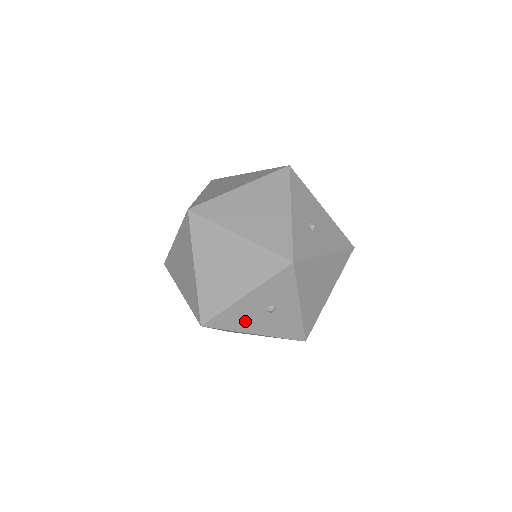
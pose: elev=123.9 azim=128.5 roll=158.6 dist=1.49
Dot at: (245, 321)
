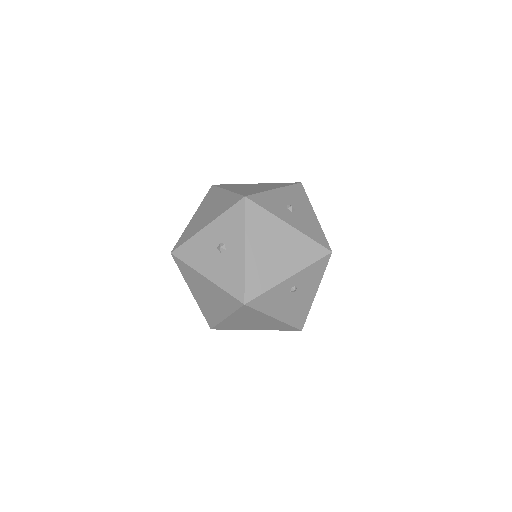
Dot at: (201, 257)
